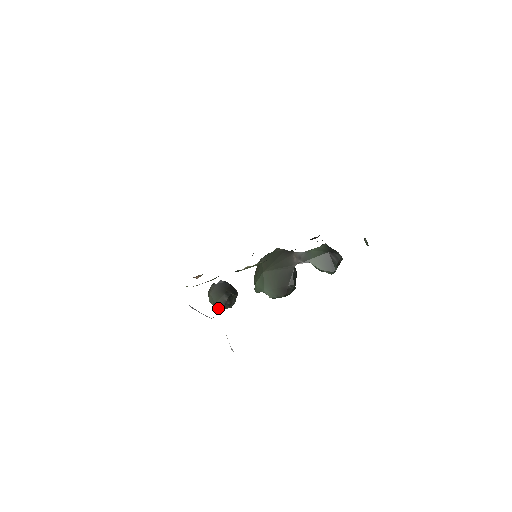
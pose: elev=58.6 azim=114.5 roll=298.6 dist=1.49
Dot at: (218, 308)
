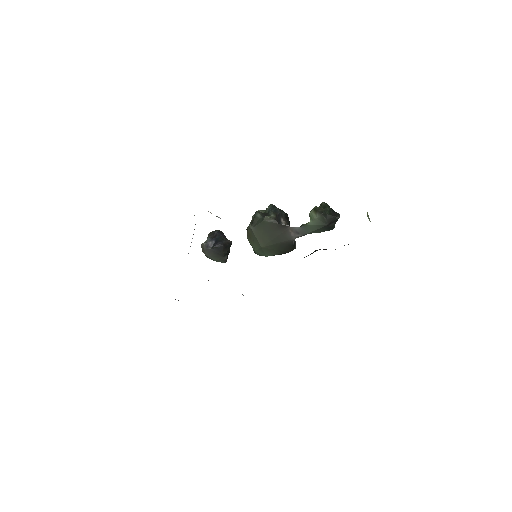
Dot at: occluded
